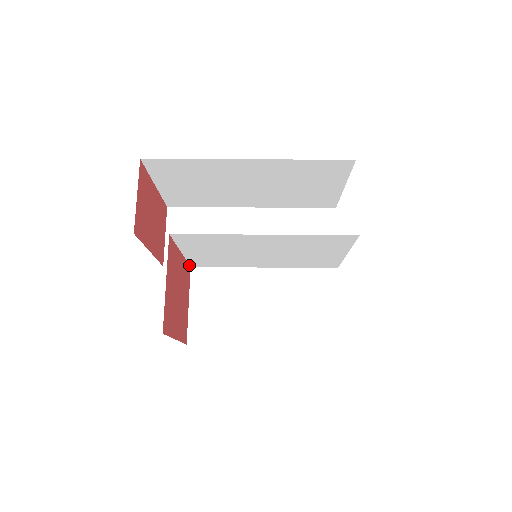
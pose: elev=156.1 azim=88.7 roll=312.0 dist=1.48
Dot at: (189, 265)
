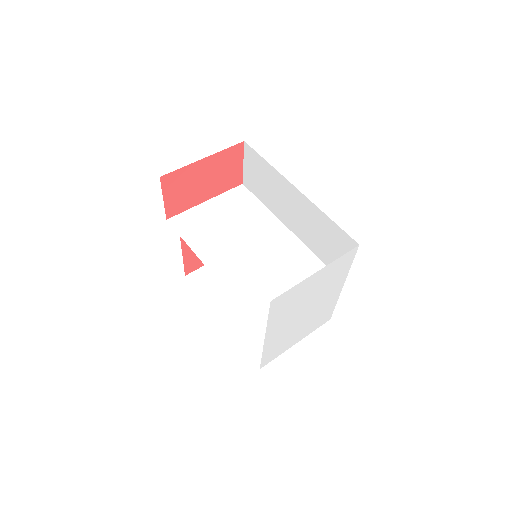
Dot at: (252, 200)
